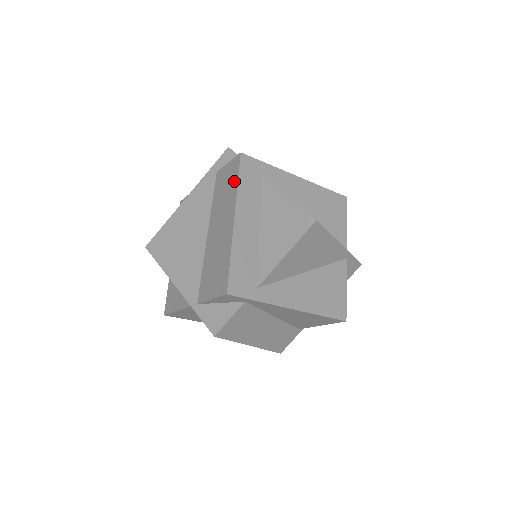
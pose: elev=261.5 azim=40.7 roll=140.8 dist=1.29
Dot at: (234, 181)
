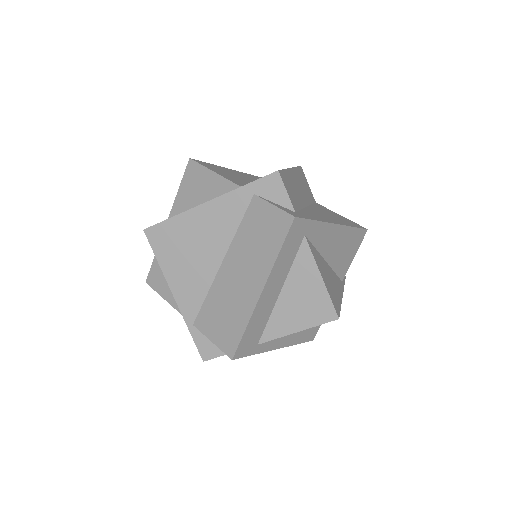
Dot at: (275, 244)
